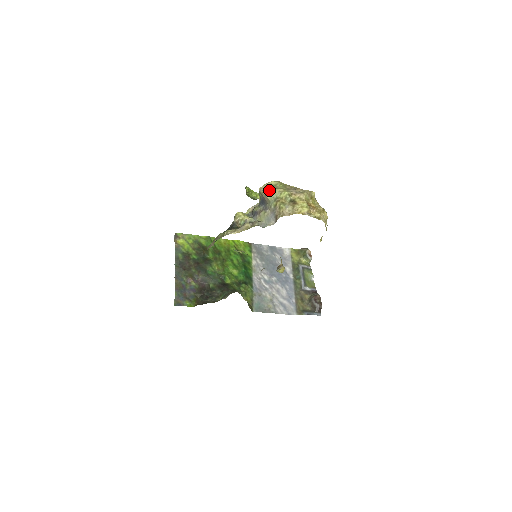
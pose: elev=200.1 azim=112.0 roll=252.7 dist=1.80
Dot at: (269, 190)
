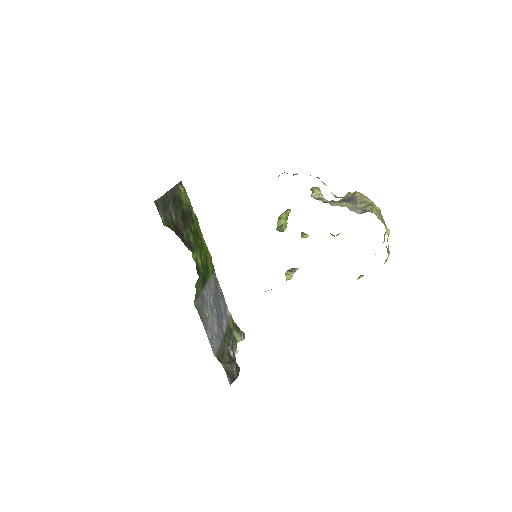
Dot at: occluded
